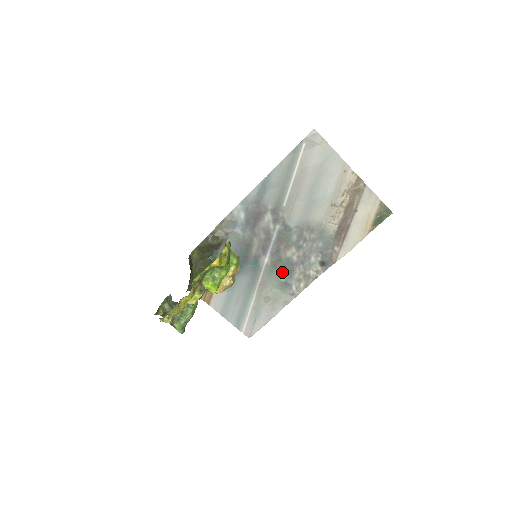
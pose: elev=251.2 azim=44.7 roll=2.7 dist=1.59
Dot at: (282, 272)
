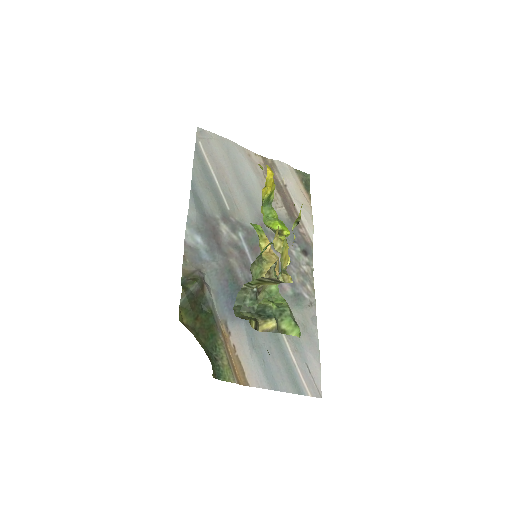
Dot at: (283, 284)
